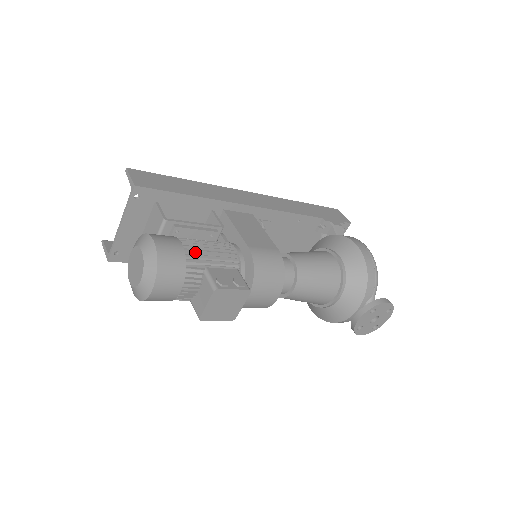
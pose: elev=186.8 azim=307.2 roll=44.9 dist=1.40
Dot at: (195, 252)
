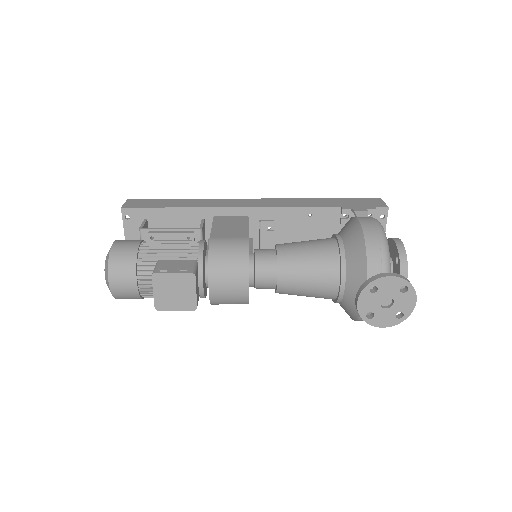
Dot at: (152, 248)
